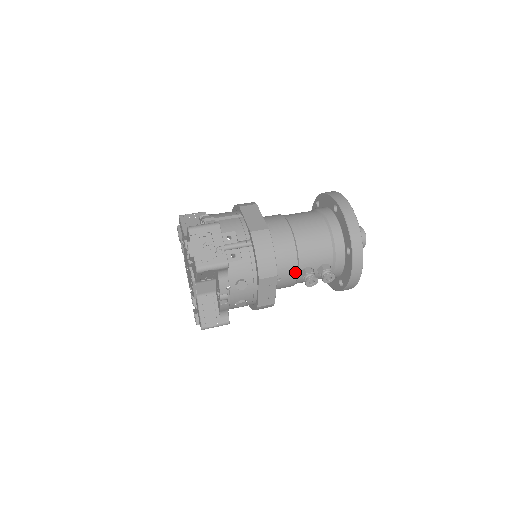
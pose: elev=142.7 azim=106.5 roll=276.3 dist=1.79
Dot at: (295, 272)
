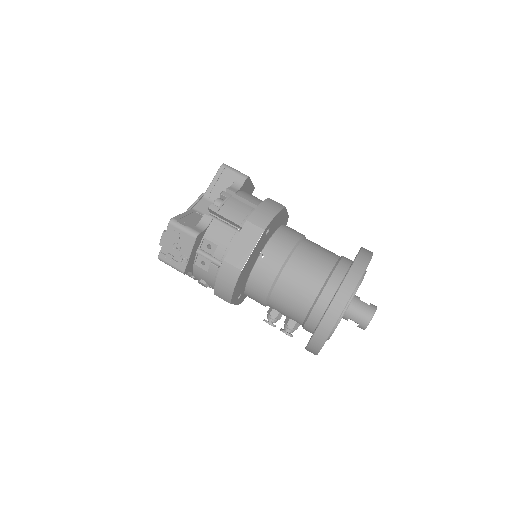
Dot at: (263, 304)
